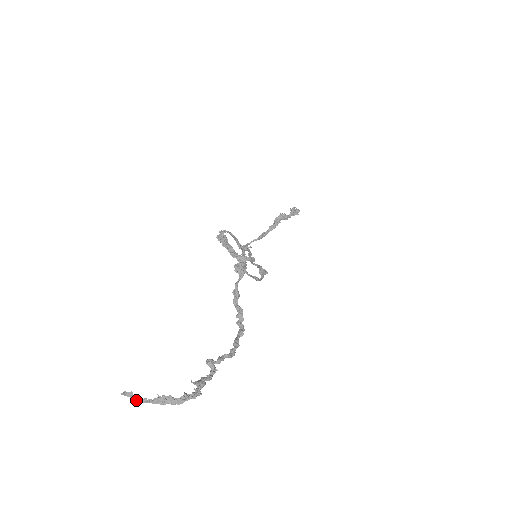
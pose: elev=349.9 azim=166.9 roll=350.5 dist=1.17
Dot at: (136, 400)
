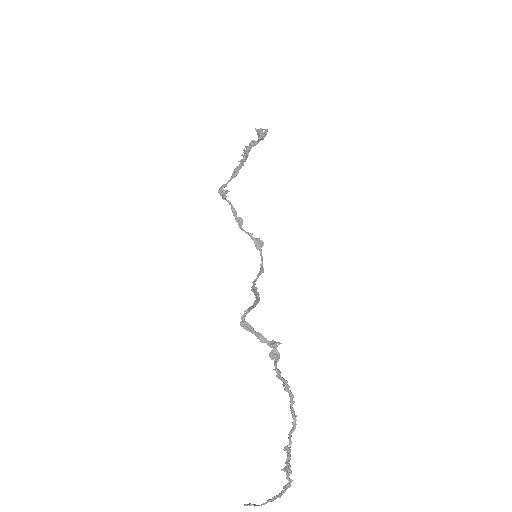
Dot at: occluded
